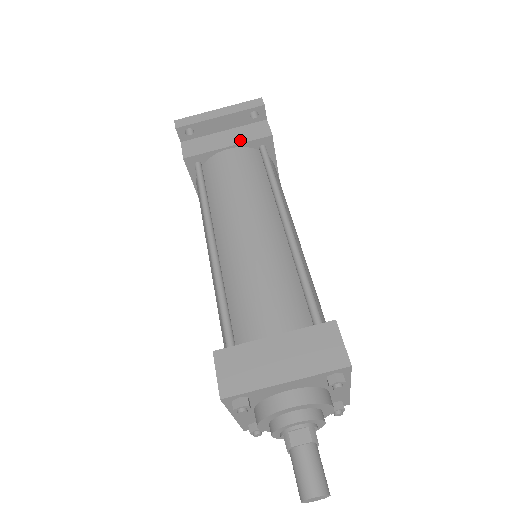
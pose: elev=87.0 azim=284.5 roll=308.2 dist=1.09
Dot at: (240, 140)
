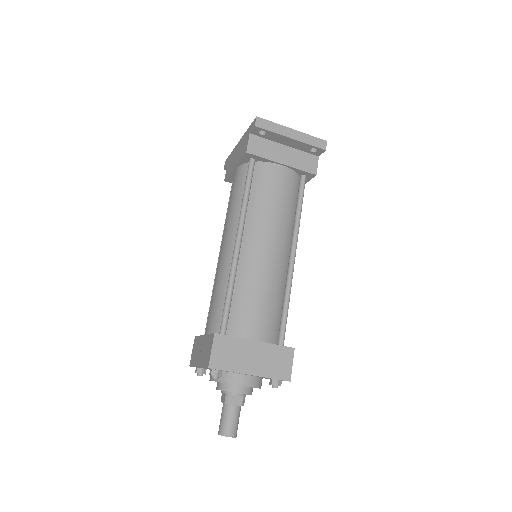
Dot at: (293, 164)
